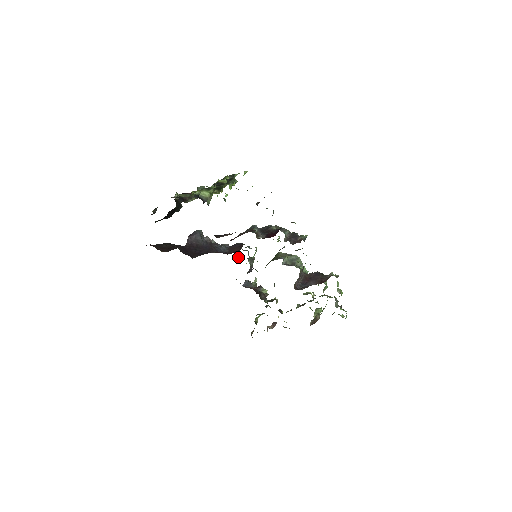
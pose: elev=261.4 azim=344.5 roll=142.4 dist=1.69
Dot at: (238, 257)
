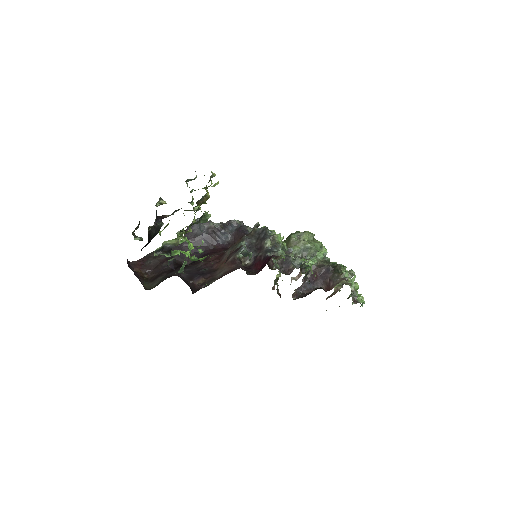
Dot at: occluded
